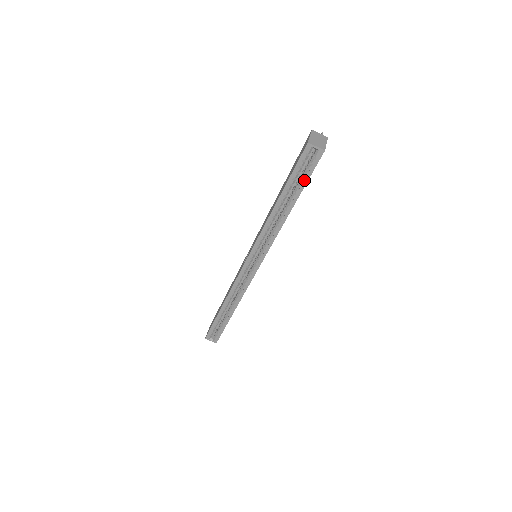
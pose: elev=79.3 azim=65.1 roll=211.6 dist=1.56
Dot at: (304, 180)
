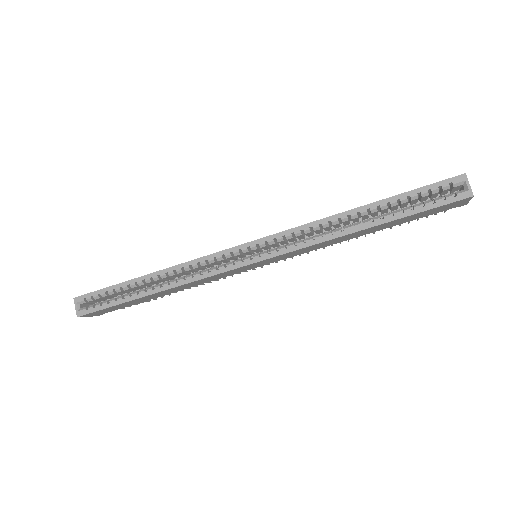
Dot at: (418, 208)
